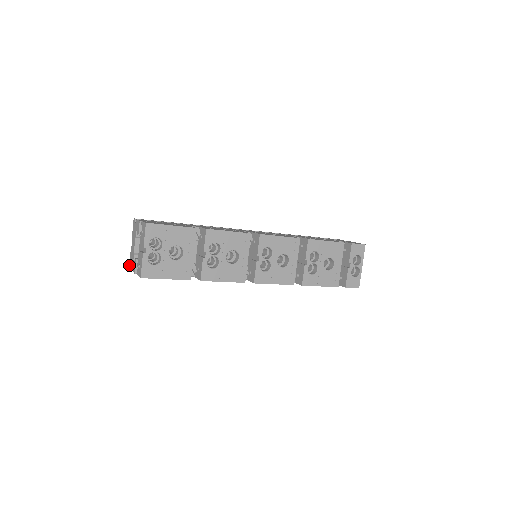
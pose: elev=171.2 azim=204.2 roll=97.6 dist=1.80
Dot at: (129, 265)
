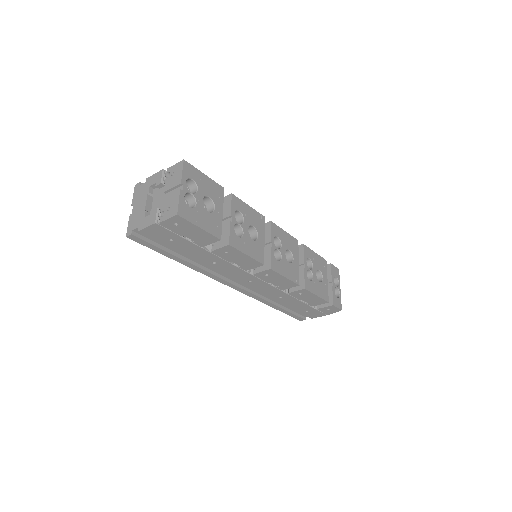
Dot at: (127, 233)
